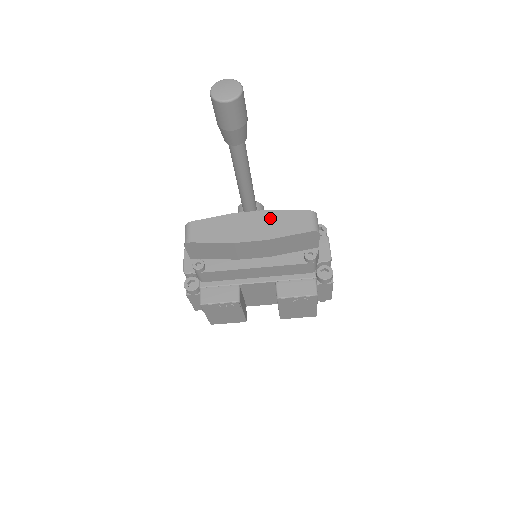
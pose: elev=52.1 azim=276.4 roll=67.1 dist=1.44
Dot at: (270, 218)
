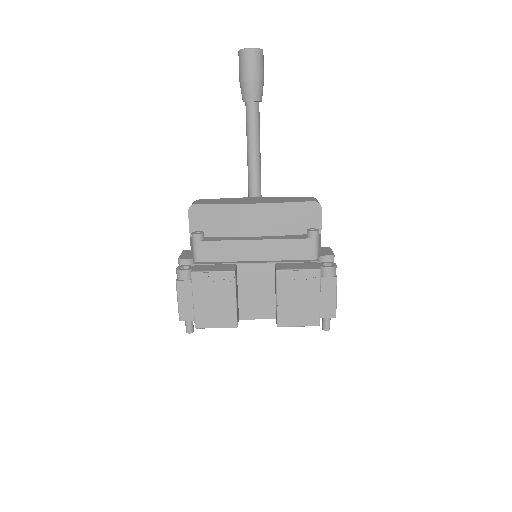
Dot at: (274, 198)
